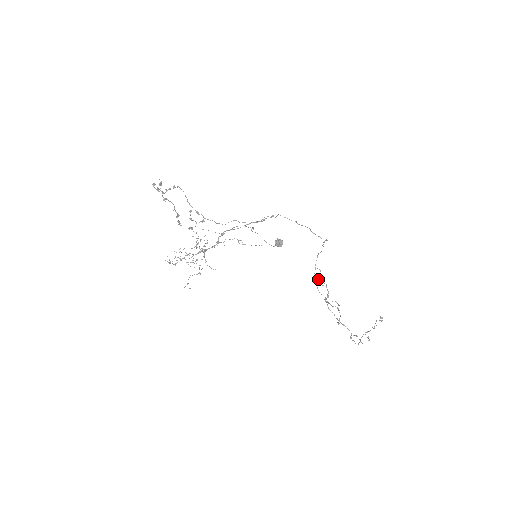
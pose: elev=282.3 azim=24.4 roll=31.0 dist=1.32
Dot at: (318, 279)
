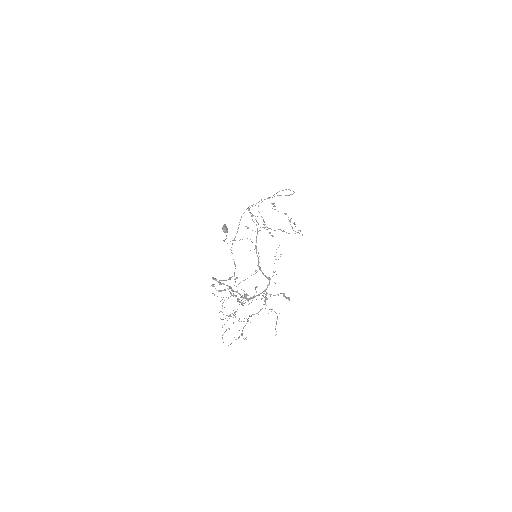
Dot at: (258, 223)
